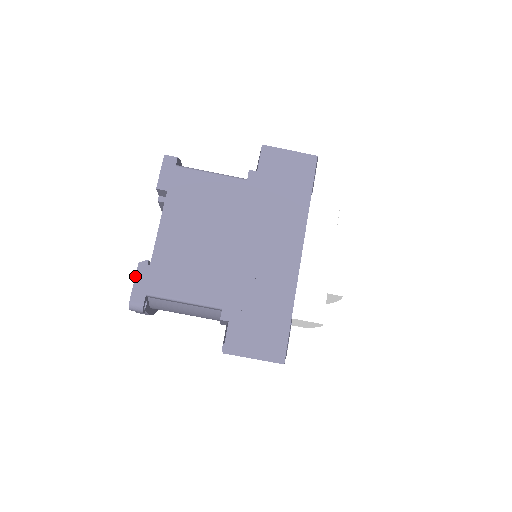
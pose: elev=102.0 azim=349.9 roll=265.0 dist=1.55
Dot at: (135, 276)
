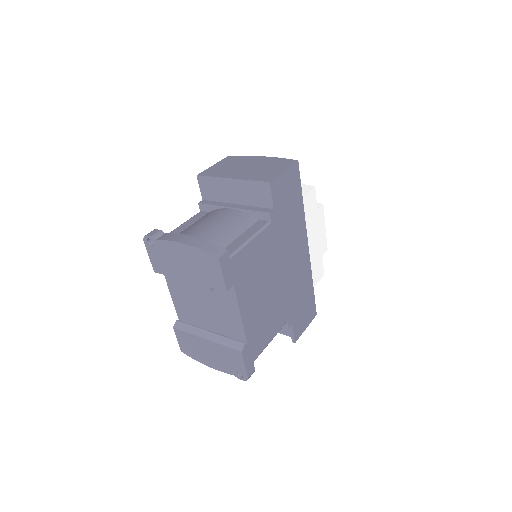
Dot at: (244, 362)
